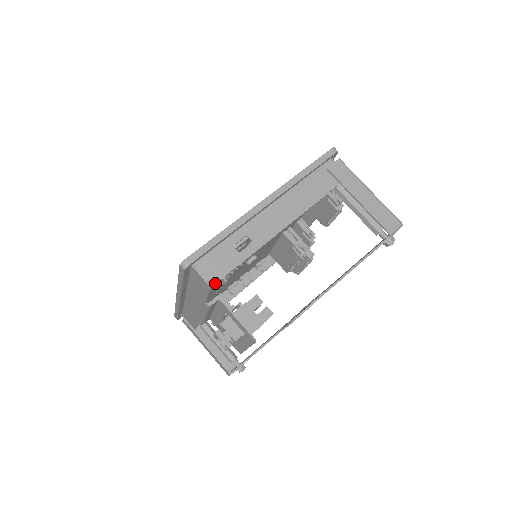
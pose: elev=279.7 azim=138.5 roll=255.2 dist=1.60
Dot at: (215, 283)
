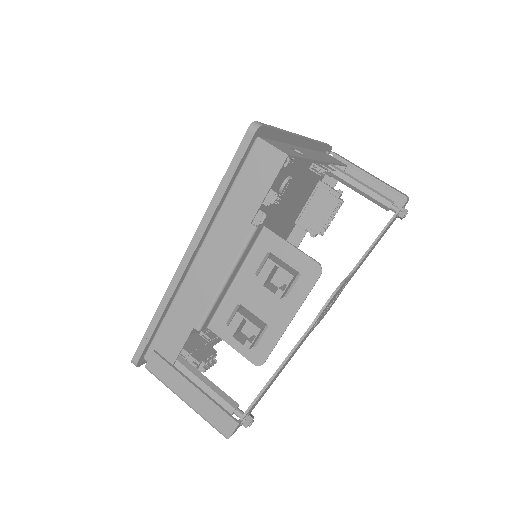
Dot at: (290, 155)
